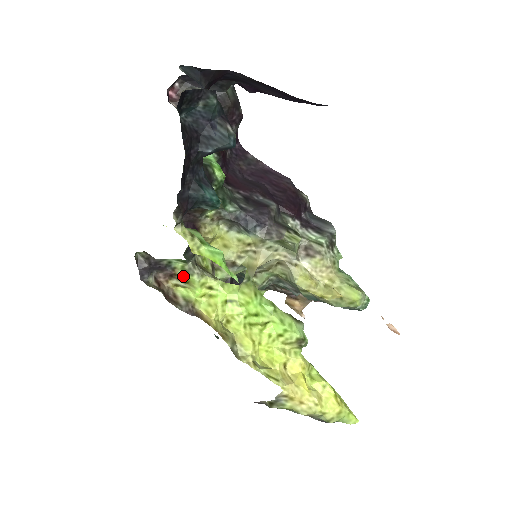
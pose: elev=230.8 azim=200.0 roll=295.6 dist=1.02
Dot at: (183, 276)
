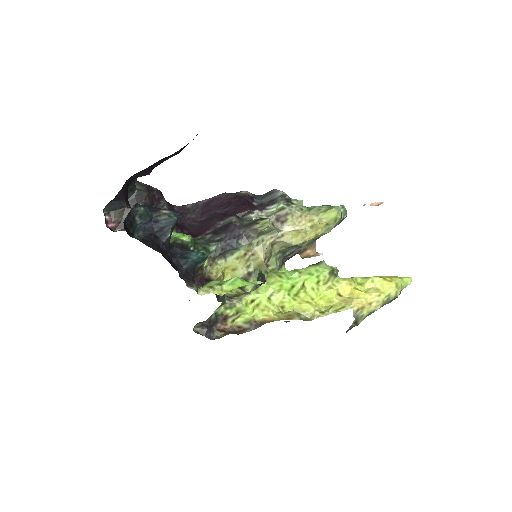
Dot at: (231, 312)
